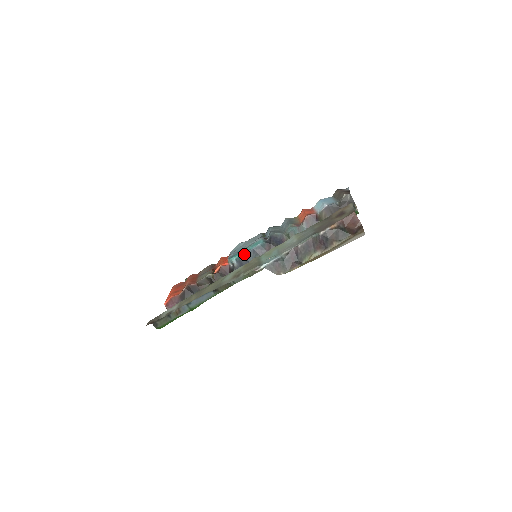
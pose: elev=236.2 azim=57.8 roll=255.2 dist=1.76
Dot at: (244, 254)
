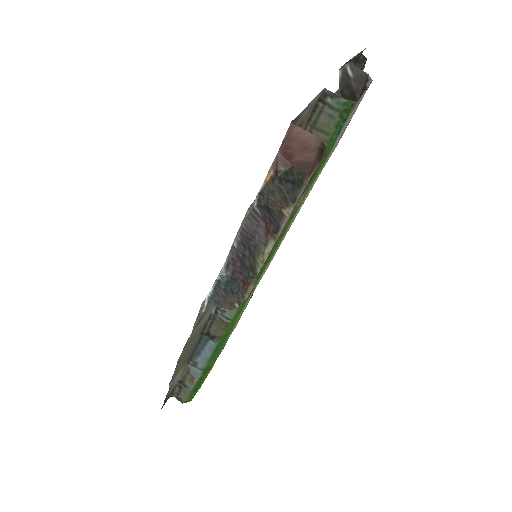
Dot at: occluded
